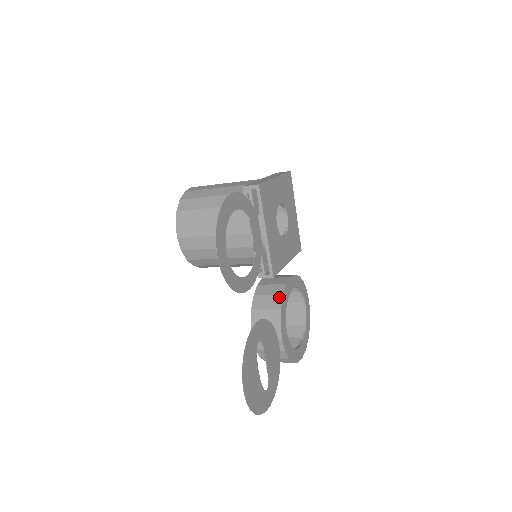
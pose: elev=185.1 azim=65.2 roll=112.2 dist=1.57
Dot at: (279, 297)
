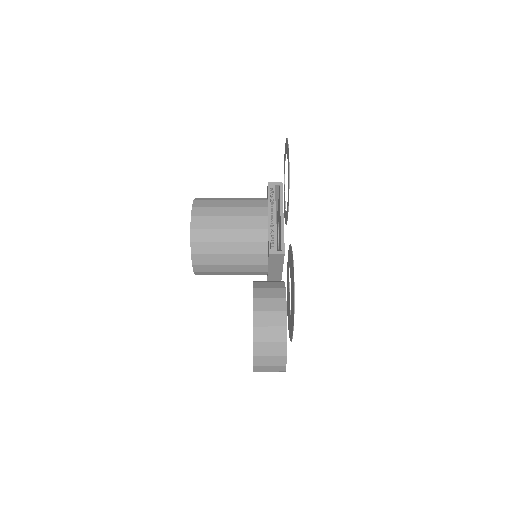
Dot at: (281, 283)
